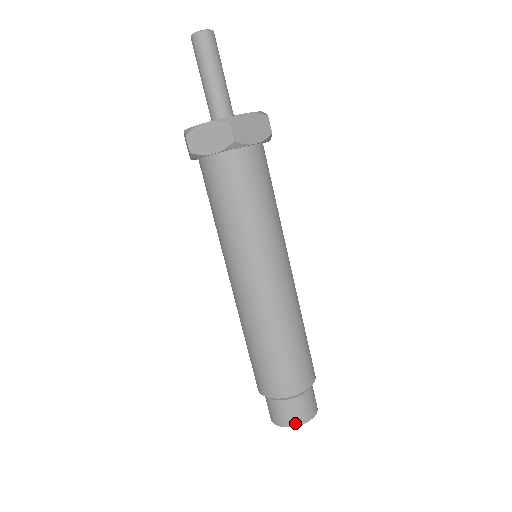
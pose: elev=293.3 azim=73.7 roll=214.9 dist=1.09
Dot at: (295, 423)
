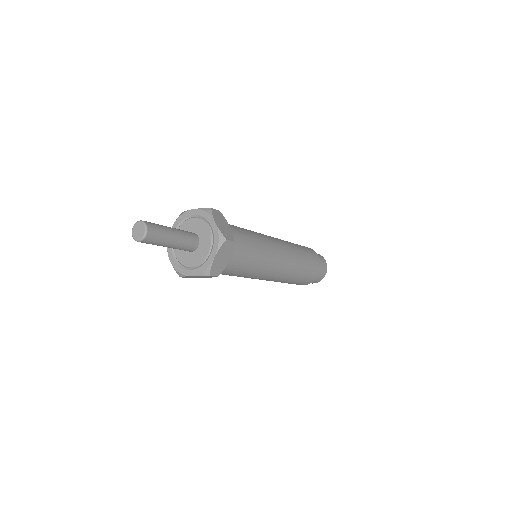
Dot at: (317, 282)
